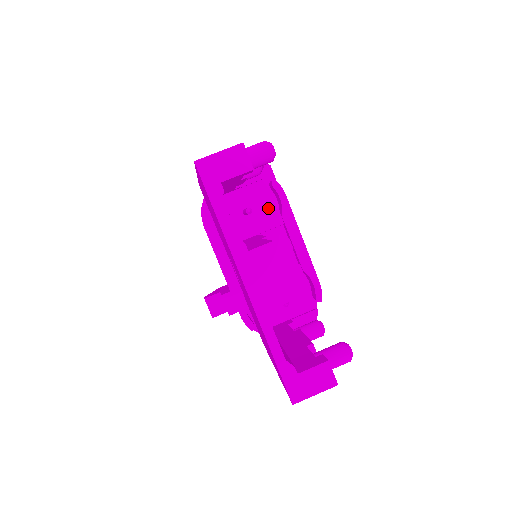
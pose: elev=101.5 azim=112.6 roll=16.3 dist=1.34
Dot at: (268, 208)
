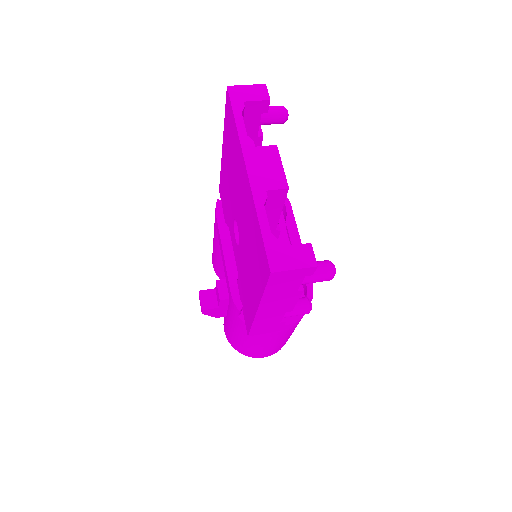
Dot at: occluded
